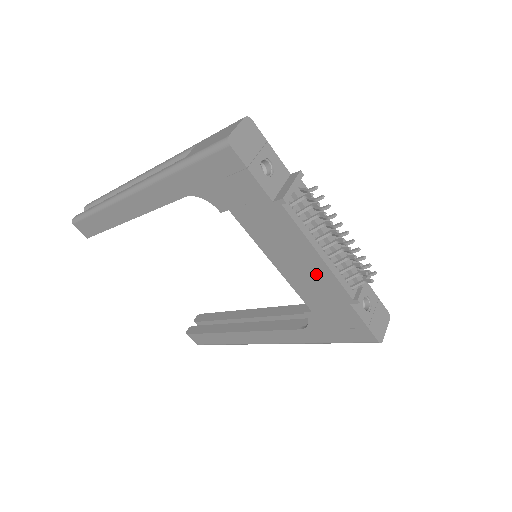
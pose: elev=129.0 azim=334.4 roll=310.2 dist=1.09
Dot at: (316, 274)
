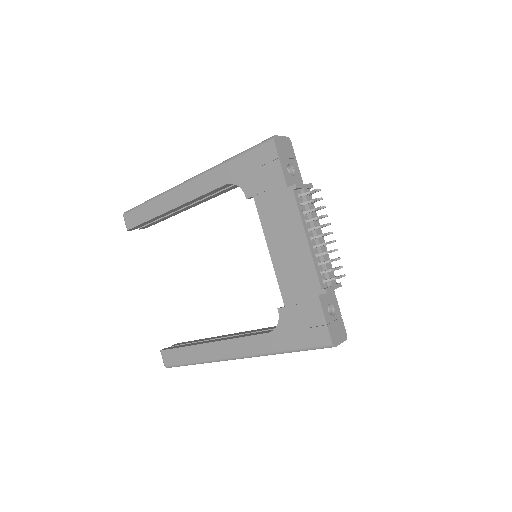
Dot at: (299, 260)
